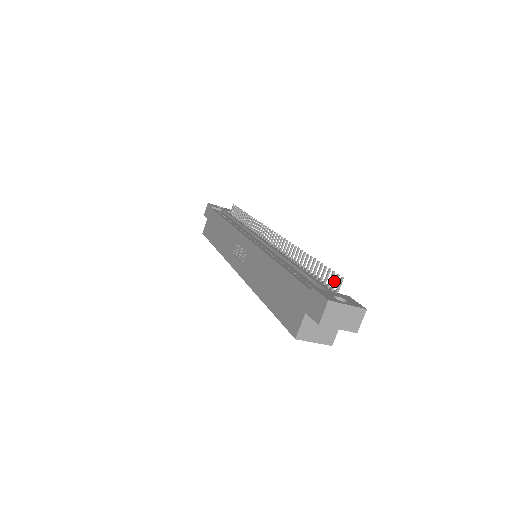
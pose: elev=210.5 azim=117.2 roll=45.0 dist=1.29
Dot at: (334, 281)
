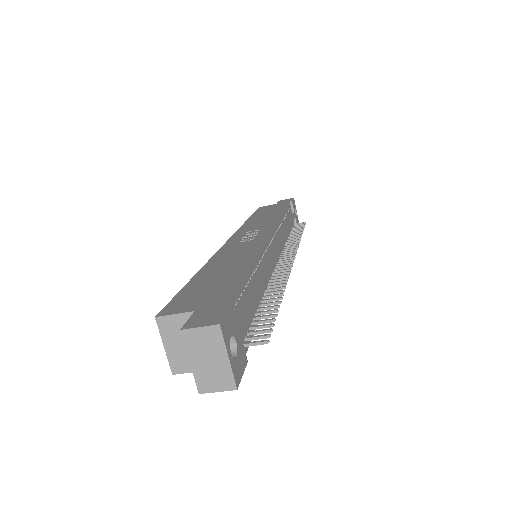
Dot at: (259, 335)
